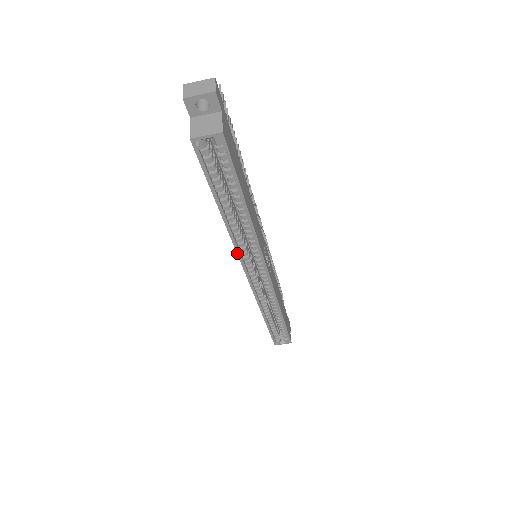
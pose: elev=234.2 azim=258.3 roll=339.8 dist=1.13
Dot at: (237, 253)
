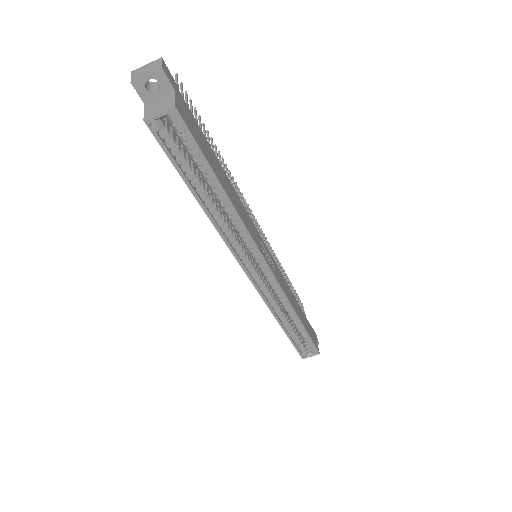
Dot at: occluded
